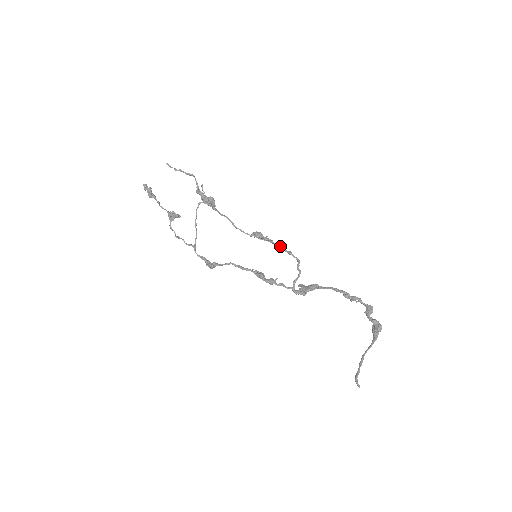
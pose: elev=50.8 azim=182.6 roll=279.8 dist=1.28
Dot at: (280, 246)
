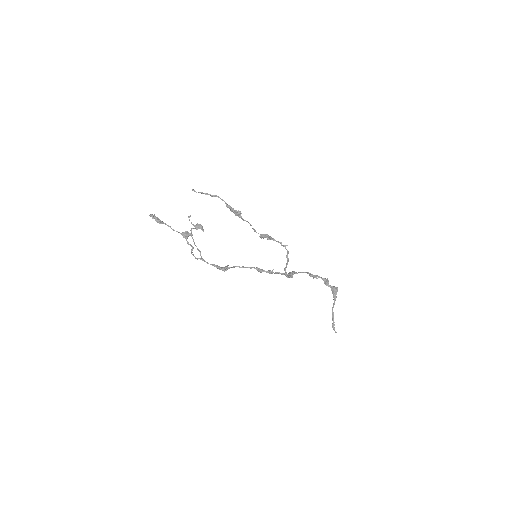
Dot at: (279, 242)
